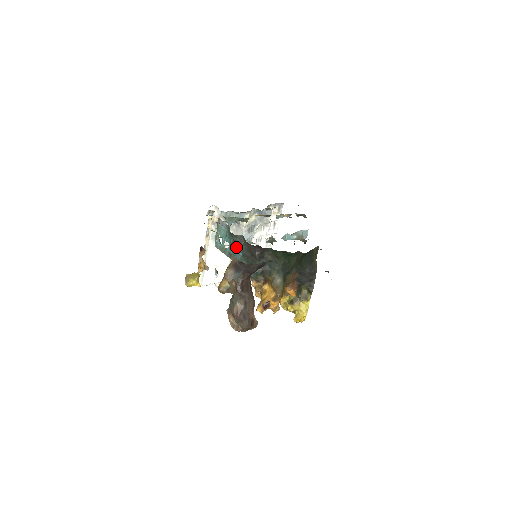
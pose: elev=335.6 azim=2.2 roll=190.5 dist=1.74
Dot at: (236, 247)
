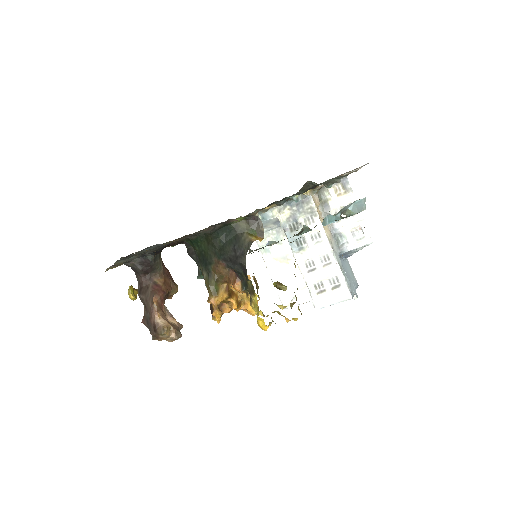
Dot at: occluded
